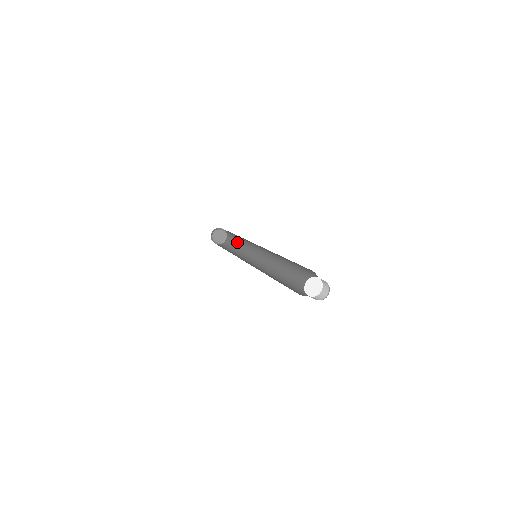
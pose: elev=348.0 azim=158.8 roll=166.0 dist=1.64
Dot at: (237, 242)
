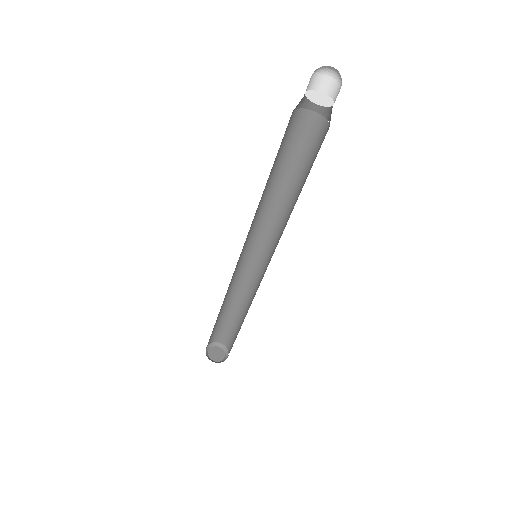
Dot at: (239, 326)
